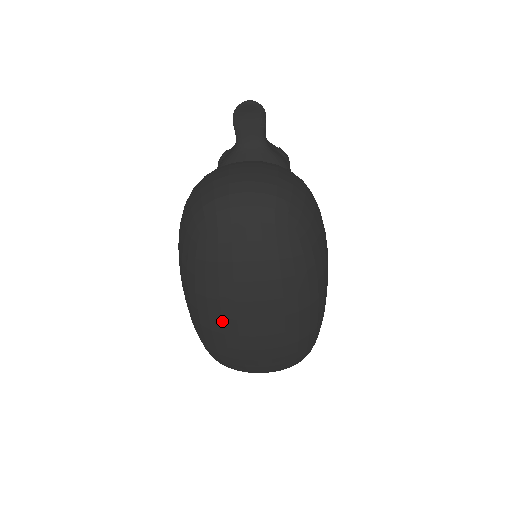
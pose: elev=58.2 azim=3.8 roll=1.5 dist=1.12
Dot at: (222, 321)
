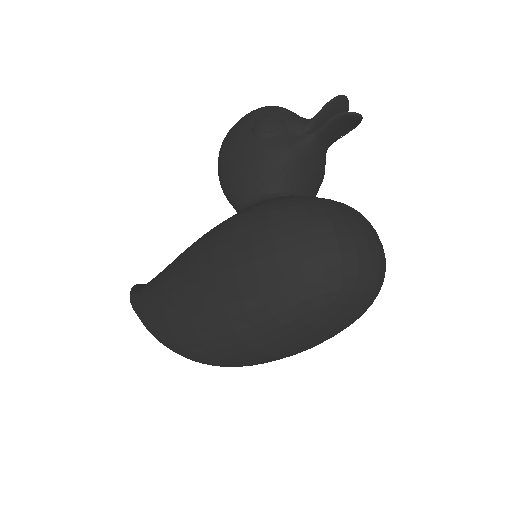
Dot at: (261, 356)
